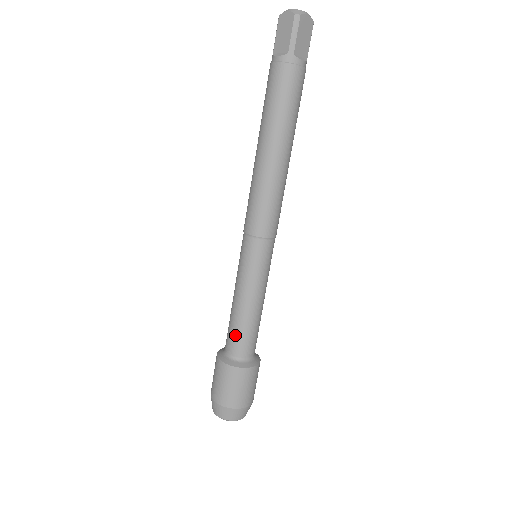
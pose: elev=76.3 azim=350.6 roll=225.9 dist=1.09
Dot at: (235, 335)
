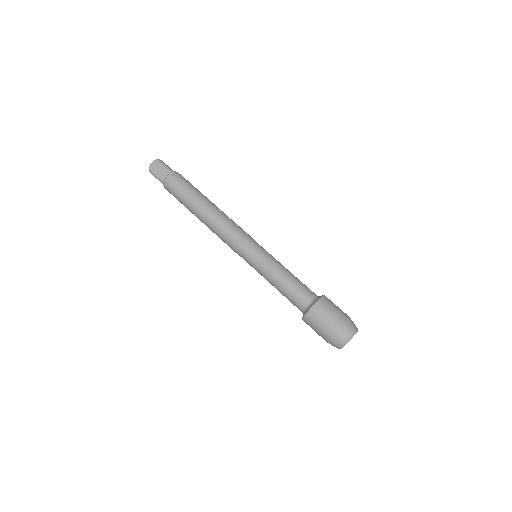
Dot at: (298, 290)
